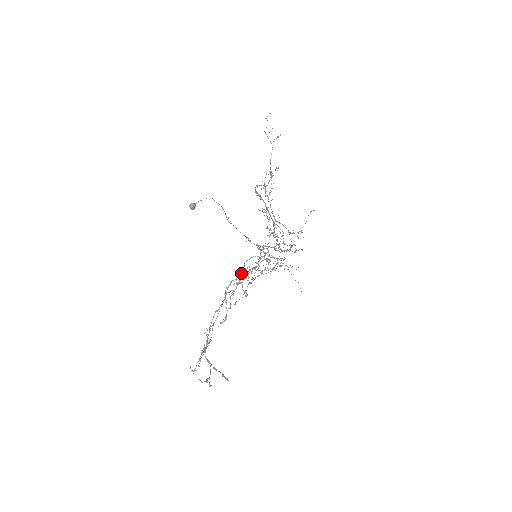
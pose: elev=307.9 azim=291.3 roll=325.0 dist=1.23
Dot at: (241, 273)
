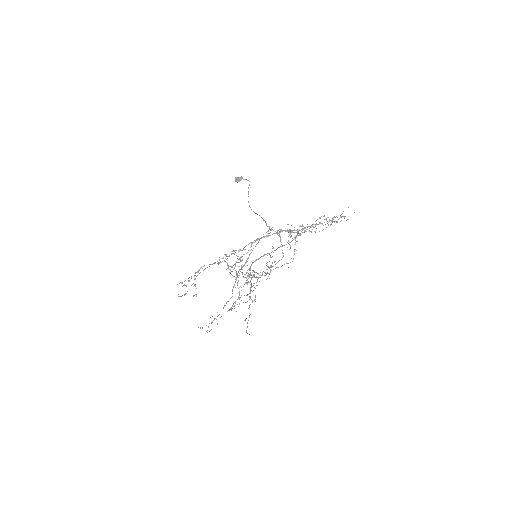
Dot at: (229, 269)
